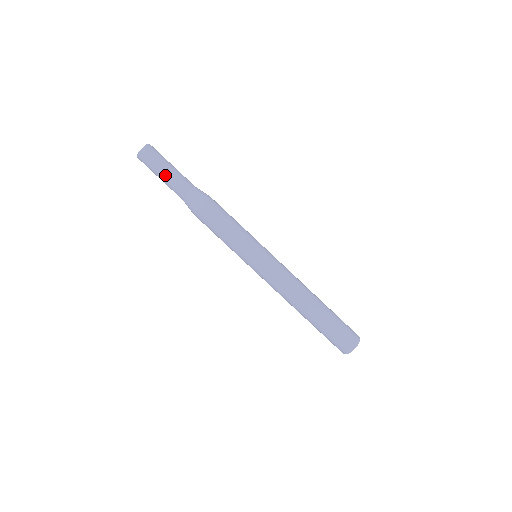
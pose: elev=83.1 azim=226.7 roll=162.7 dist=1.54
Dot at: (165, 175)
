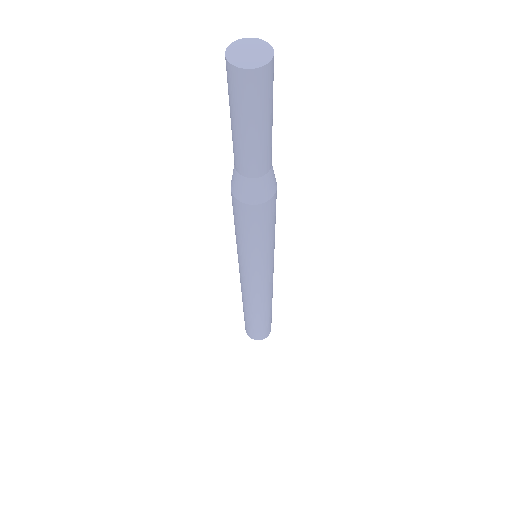
Dot at: (254, 136)
